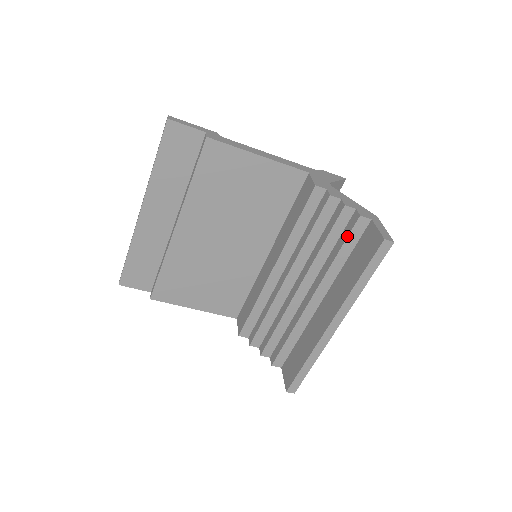
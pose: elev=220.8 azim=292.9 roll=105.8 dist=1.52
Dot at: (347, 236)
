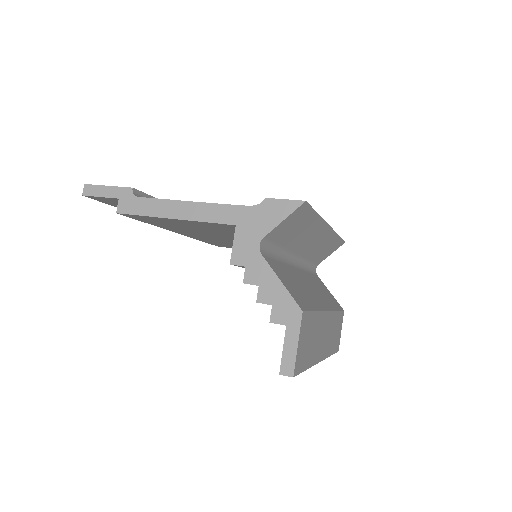
Dot at: occluded
